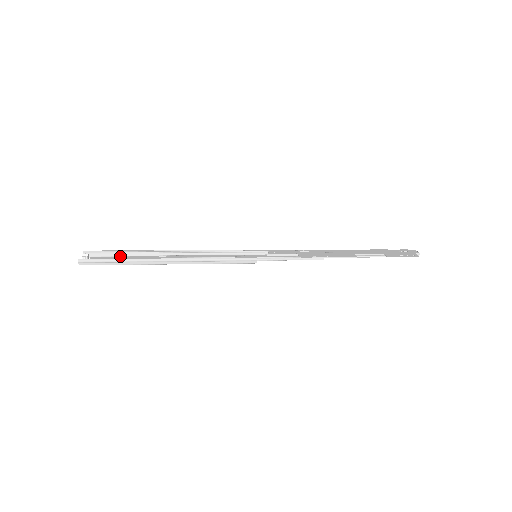
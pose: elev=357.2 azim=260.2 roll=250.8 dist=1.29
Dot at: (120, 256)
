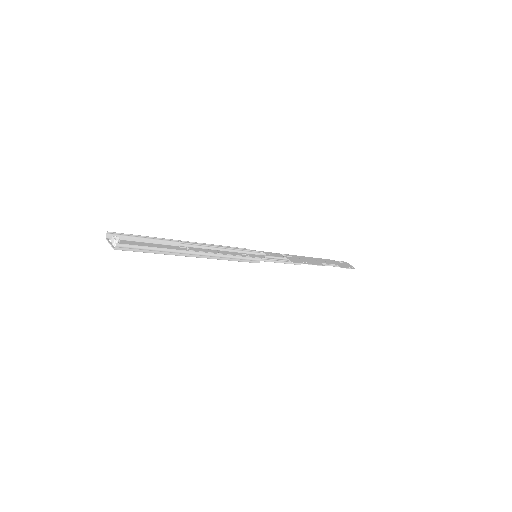
Dot at: (142, 242)
